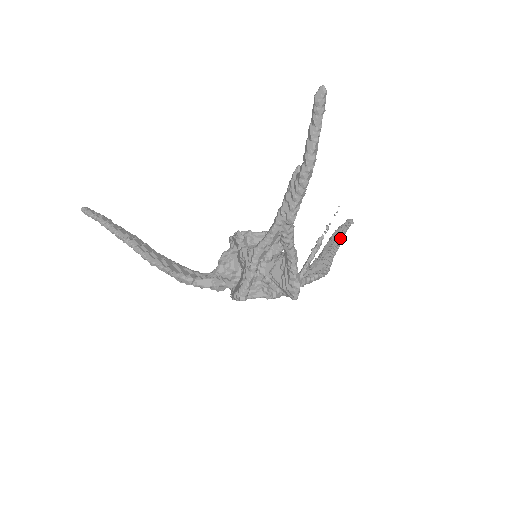
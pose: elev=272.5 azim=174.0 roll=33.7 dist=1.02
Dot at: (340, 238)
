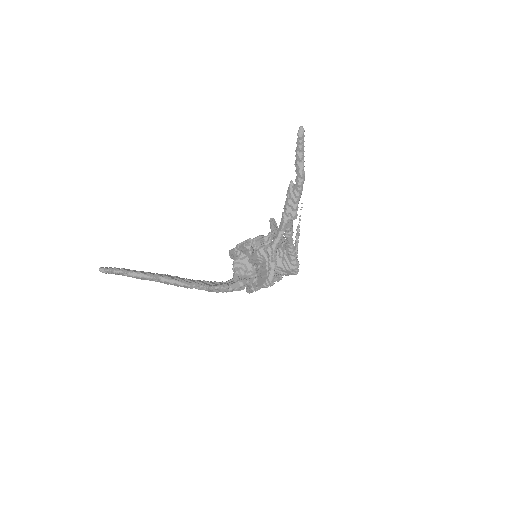
Dot at: occluded
